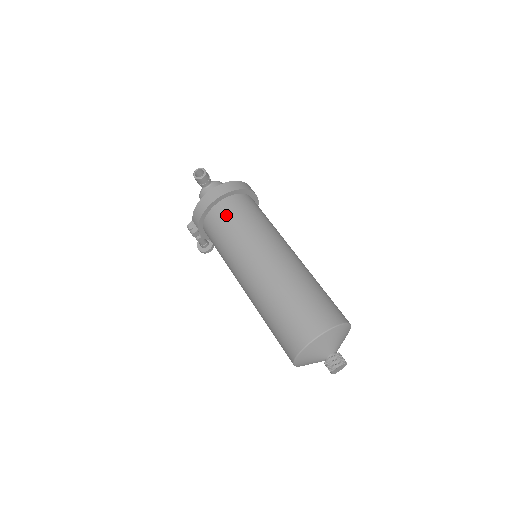
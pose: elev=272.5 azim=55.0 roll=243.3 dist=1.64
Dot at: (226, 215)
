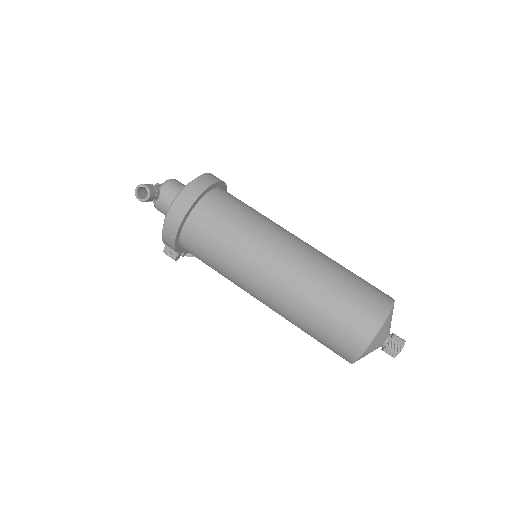
Dot at: (202, 236)
